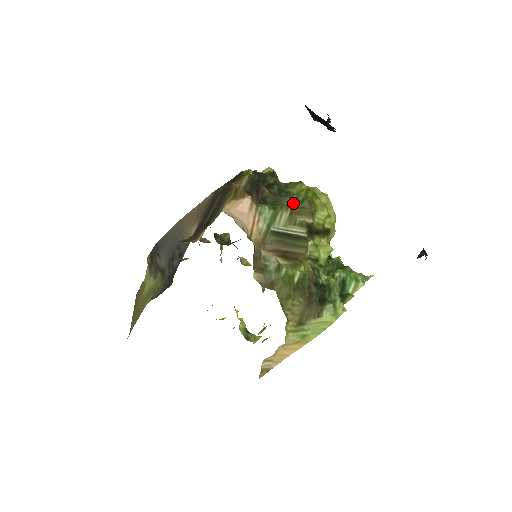
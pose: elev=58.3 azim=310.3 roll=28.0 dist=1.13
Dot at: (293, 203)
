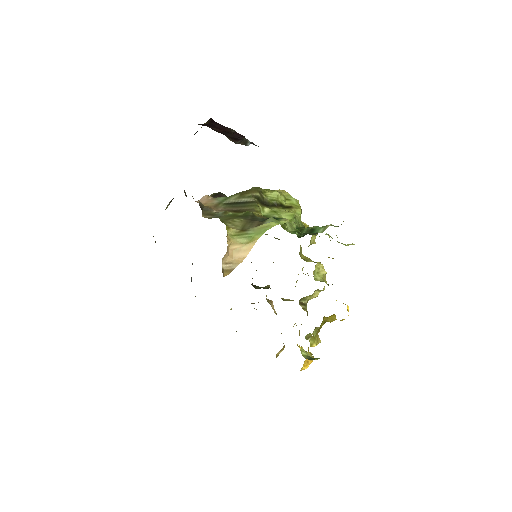
Dot at: (243, 191)
